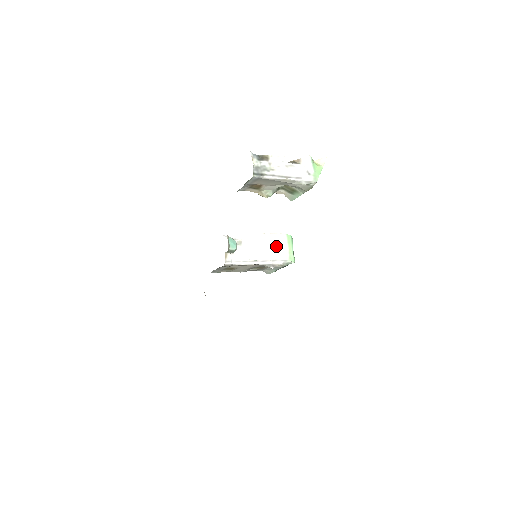
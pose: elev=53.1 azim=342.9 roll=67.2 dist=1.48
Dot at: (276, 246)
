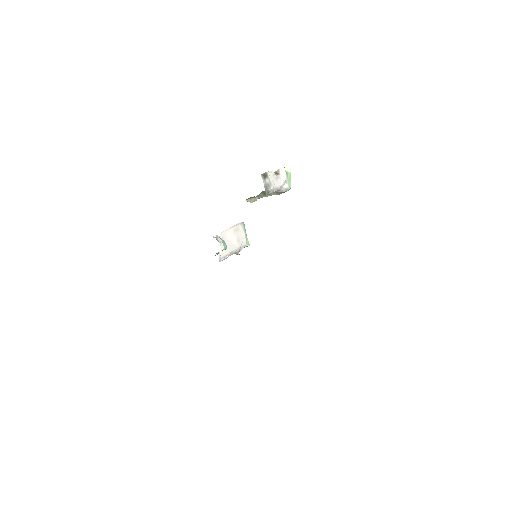
Dot at: (240, 235)
